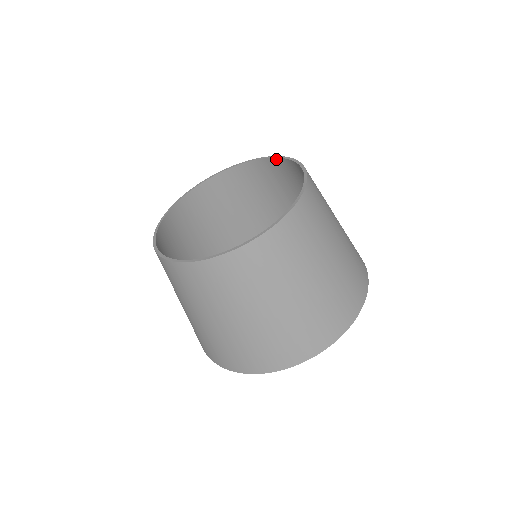
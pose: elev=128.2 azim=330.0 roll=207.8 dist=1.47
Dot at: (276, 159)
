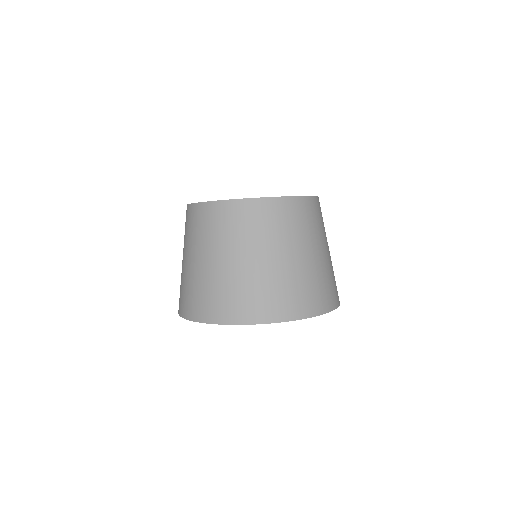
Dot at: occluded
